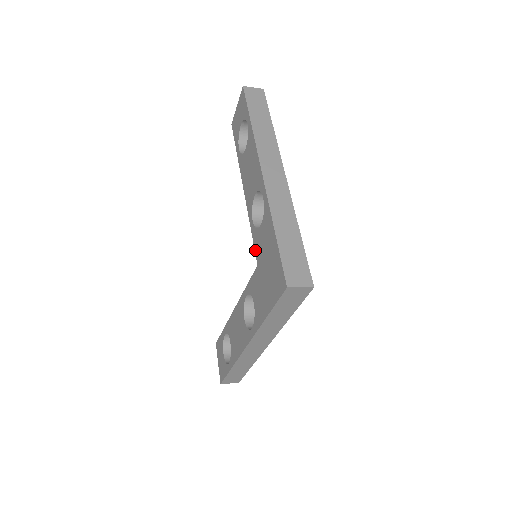
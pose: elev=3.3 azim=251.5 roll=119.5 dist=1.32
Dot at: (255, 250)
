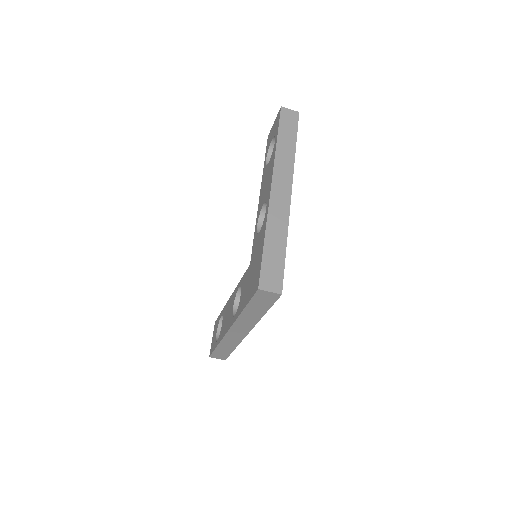
Dot at: (252, 251)
